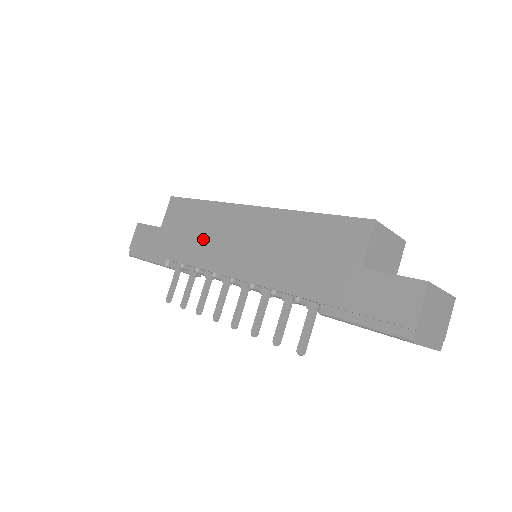
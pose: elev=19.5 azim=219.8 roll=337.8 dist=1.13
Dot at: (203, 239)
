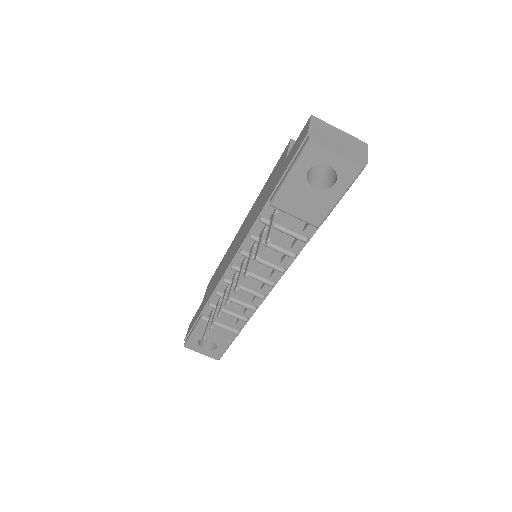
Dot at: (220, 272)
